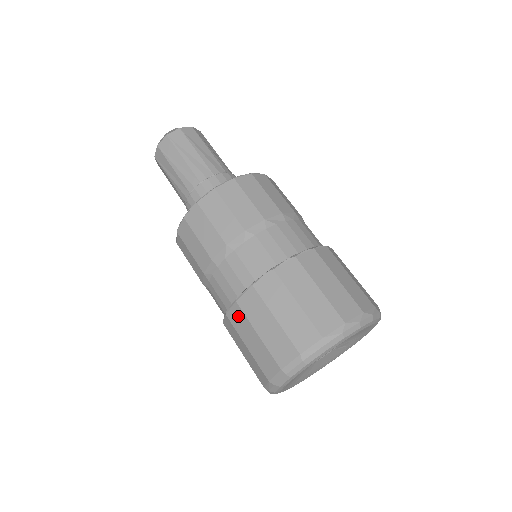
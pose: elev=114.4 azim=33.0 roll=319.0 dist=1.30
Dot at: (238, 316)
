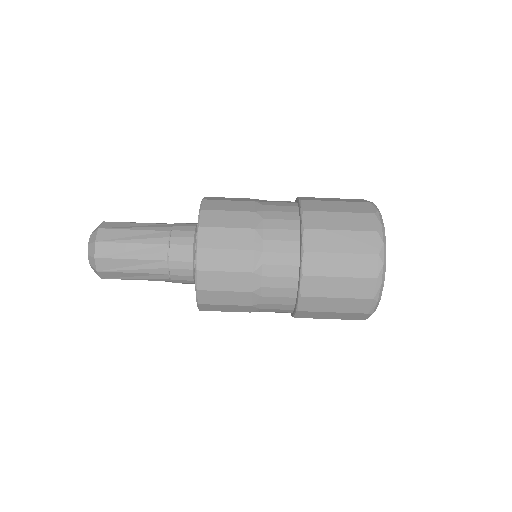
Dot at: occluded
